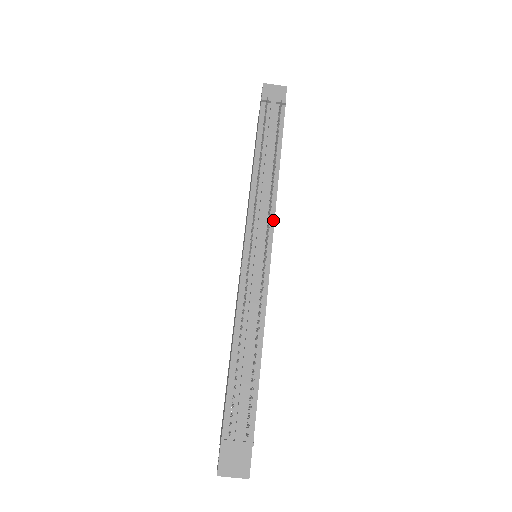
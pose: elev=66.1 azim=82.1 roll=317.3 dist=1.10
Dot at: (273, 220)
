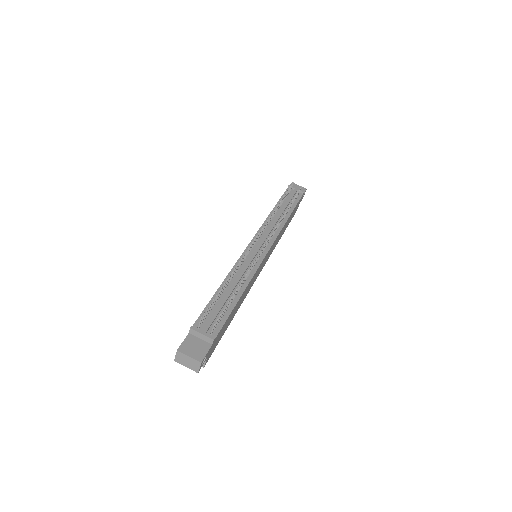
Dot at: (276, 237)
